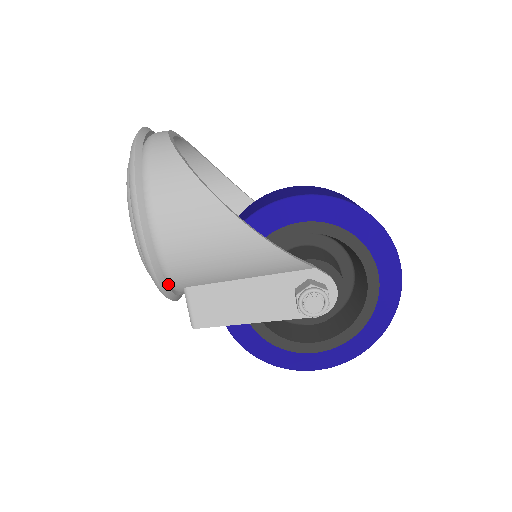
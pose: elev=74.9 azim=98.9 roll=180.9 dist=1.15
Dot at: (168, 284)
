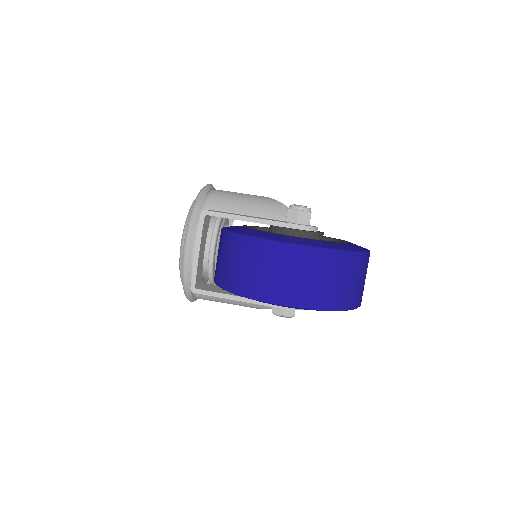
Dot at: occluded
